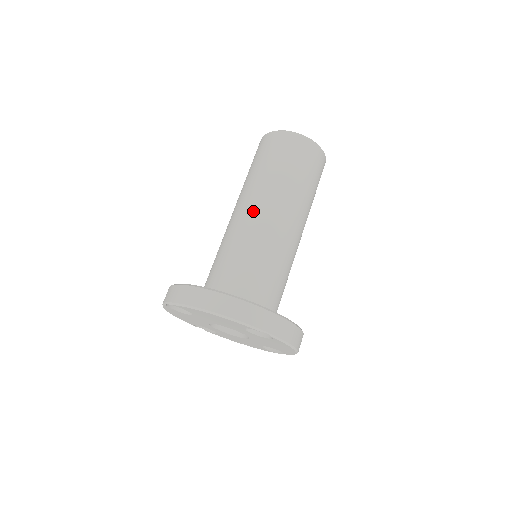
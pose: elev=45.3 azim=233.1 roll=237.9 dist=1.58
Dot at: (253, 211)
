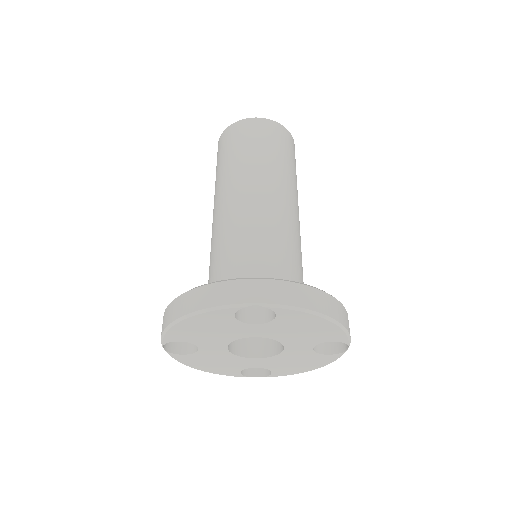
Dot at: (219, 209)
